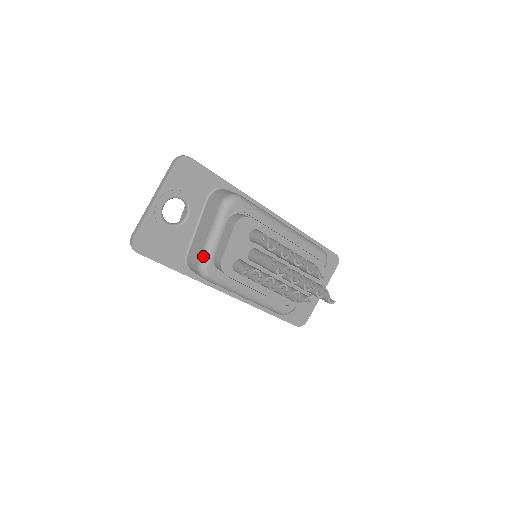
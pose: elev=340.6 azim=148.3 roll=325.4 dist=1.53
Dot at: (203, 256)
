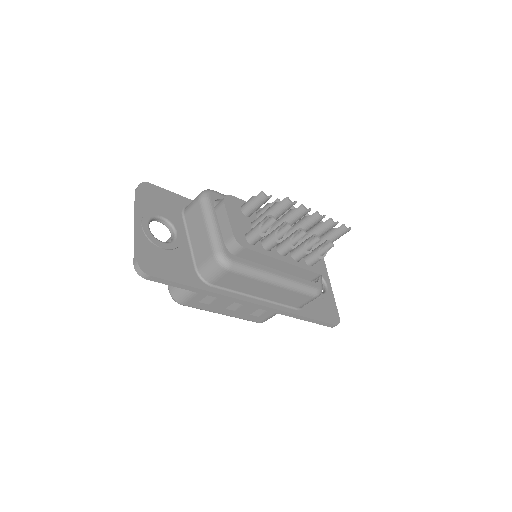
Dot at: (214, 246)
